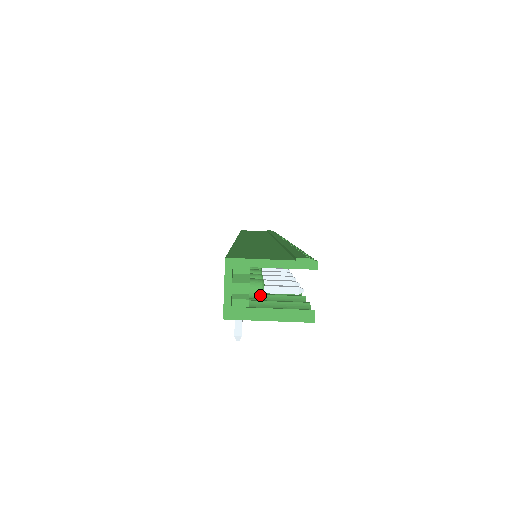
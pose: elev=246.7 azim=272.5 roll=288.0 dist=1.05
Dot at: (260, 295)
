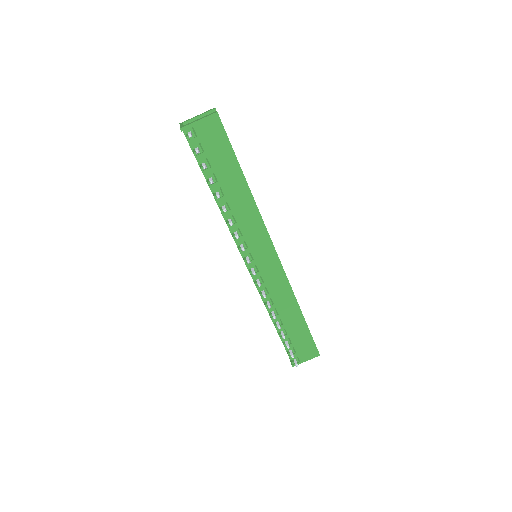
Dot at: occluded
